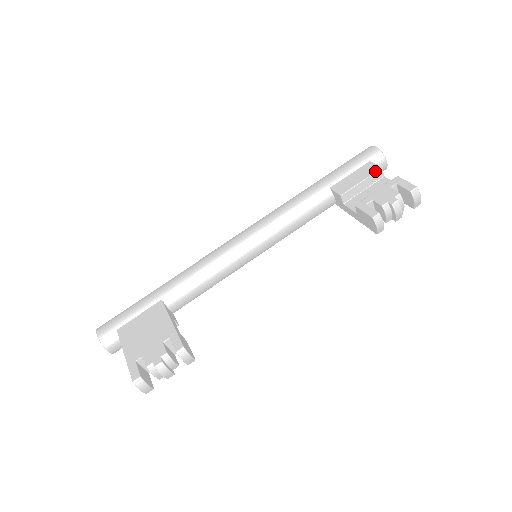
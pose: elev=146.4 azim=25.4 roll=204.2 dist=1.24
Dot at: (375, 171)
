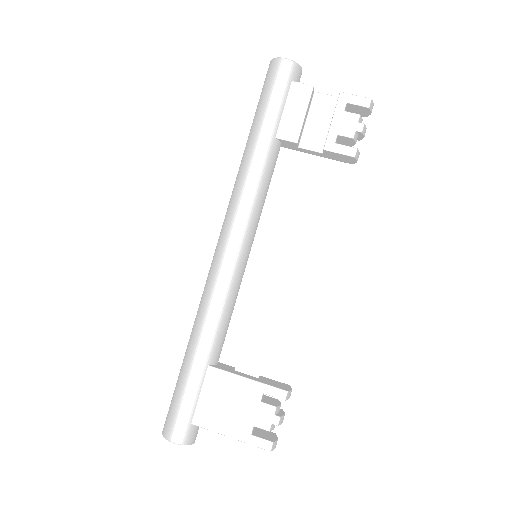
Dot at: (310, 94)
